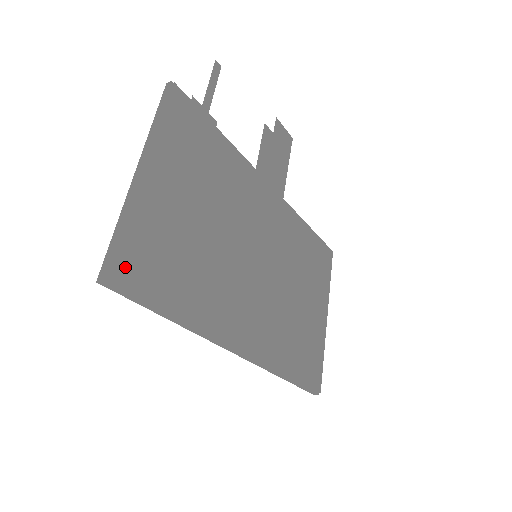
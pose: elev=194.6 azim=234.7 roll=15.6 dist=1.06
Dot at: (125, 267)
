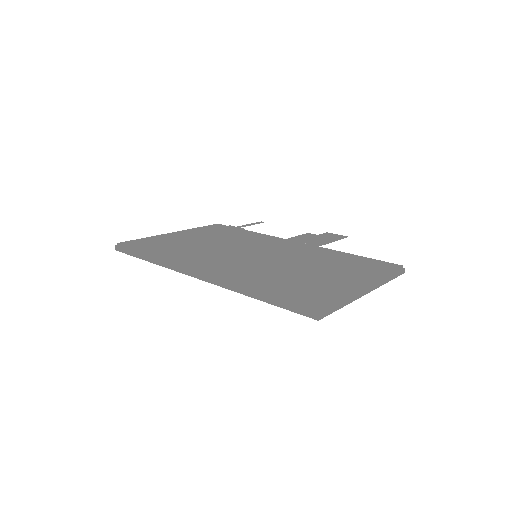
Dot at: (130, 243)
